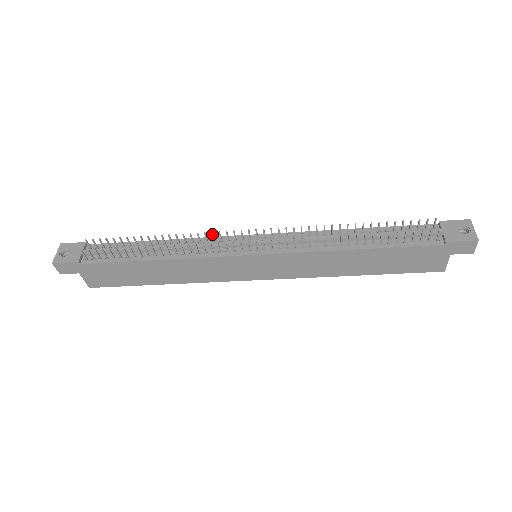
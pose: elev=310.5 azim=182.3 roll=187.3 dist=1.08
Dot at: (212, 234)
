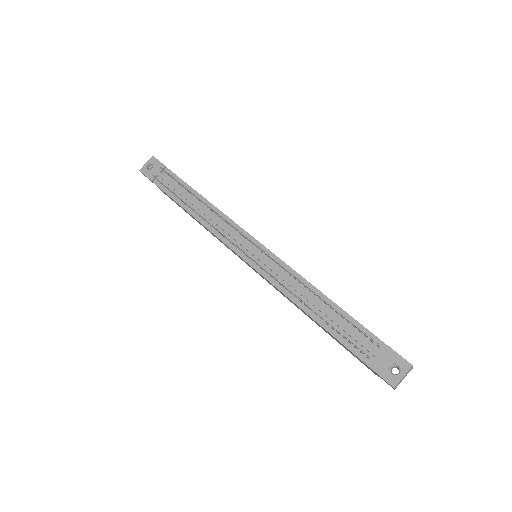
Dot at: (228, 223)
